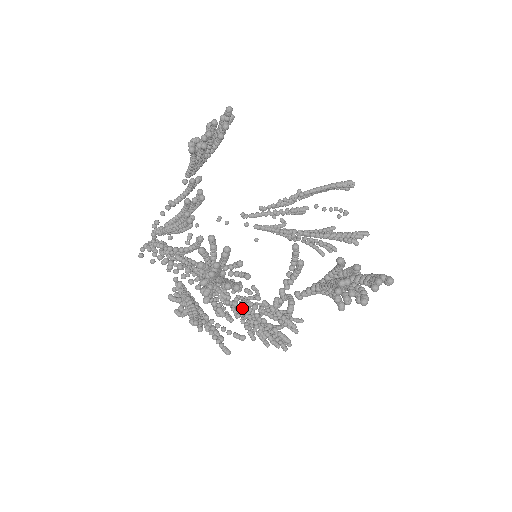
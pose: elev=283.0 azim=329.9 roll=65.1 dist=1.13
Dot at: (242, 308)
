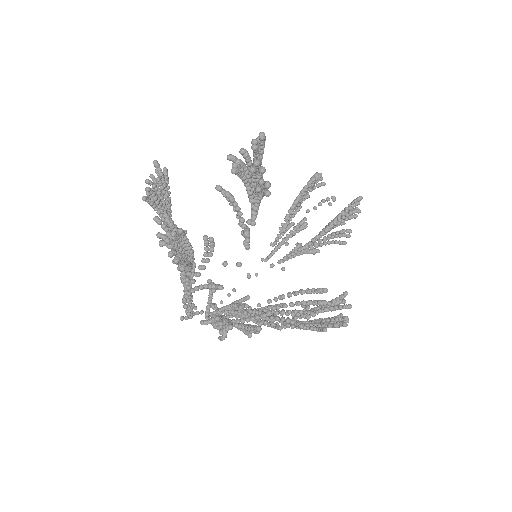
Dot at: (281, 311)
